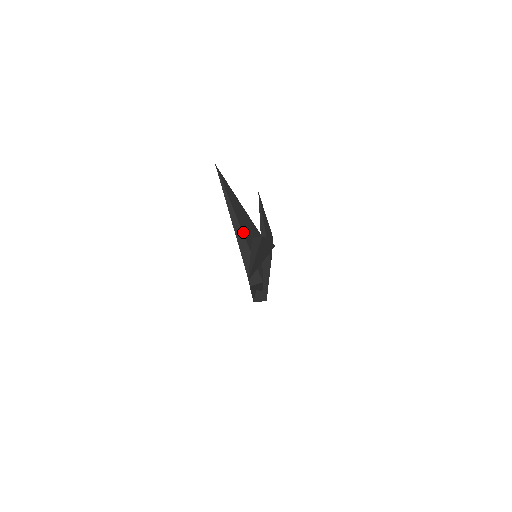
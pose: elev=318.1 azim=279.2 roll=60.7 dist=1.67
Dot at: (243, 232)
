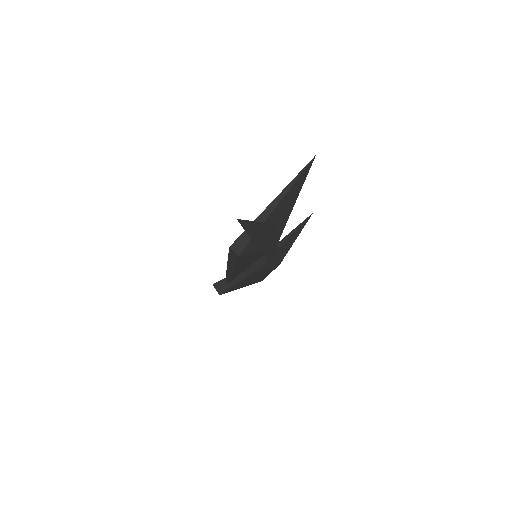
Dot at: (273, 212)
